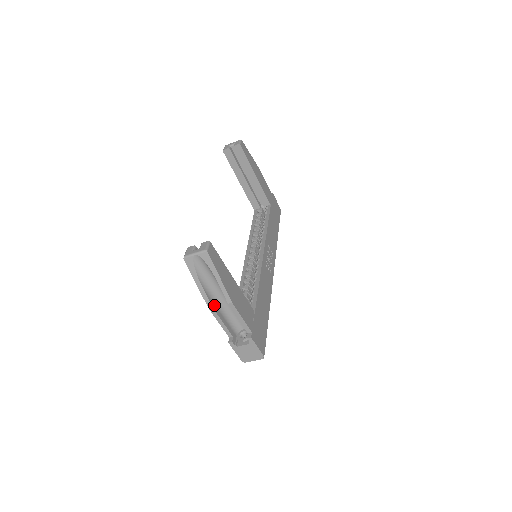
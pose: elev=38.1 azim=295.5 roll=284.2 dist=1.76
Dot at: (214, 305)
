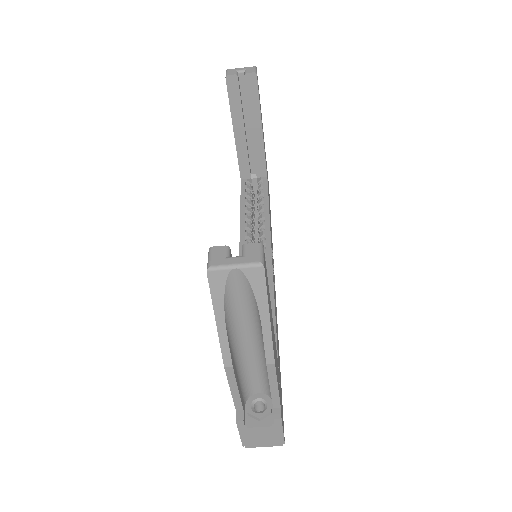
Dot at: (233, 360)
